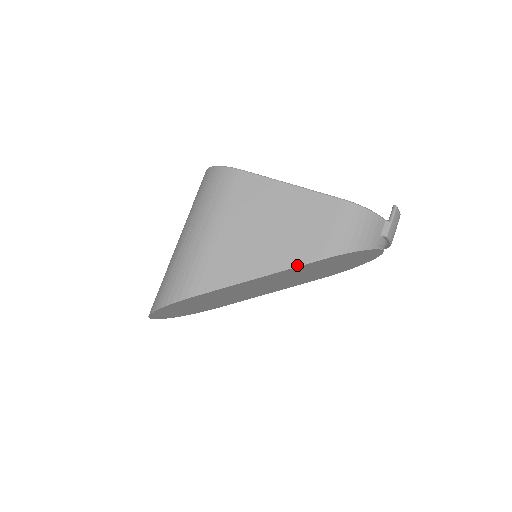
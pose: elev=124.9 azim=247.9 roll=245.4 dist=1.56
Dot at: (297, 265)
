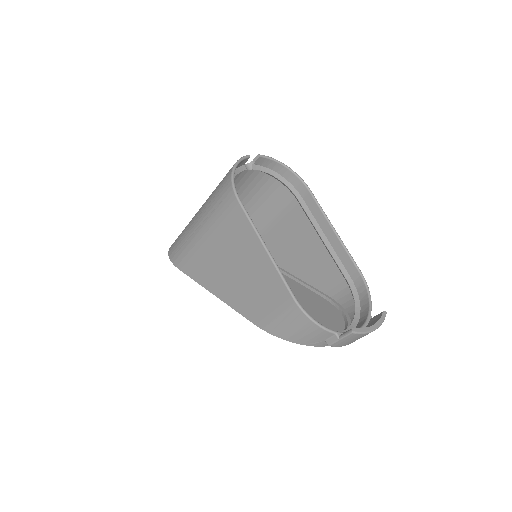
Dot at: (240, 312)
